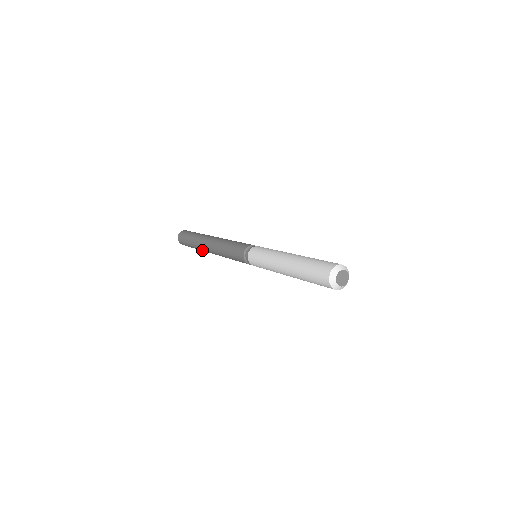
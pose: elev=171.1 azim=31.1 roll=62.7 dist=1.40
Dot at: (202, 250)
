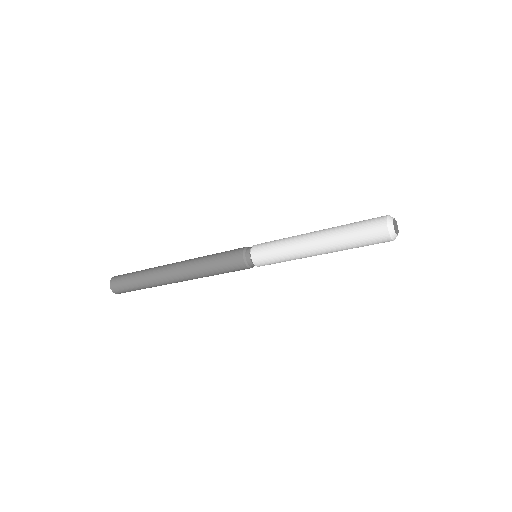
Dot at: (160, 284)
